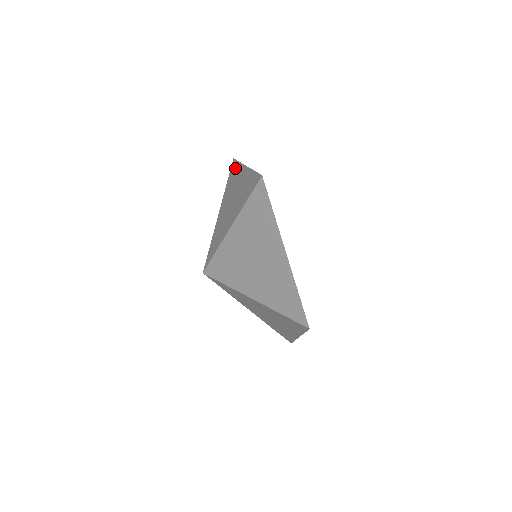
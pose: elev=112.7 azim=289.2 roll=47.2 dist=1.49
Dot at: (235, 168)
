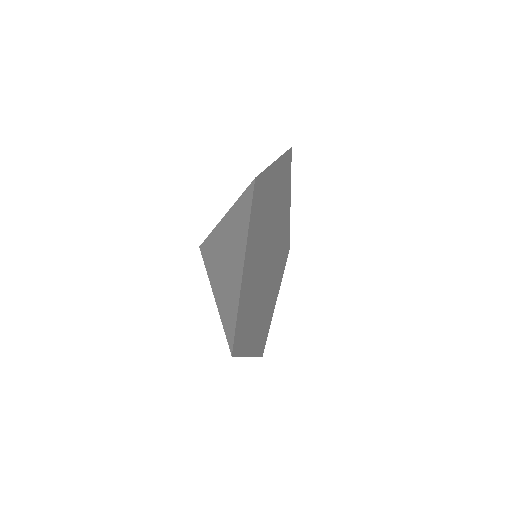
Dot at: occluded
